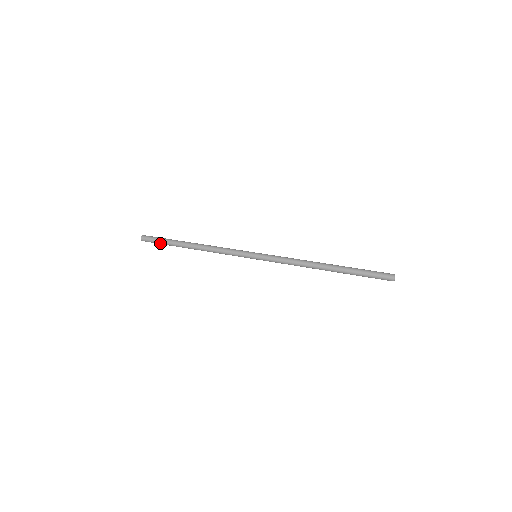
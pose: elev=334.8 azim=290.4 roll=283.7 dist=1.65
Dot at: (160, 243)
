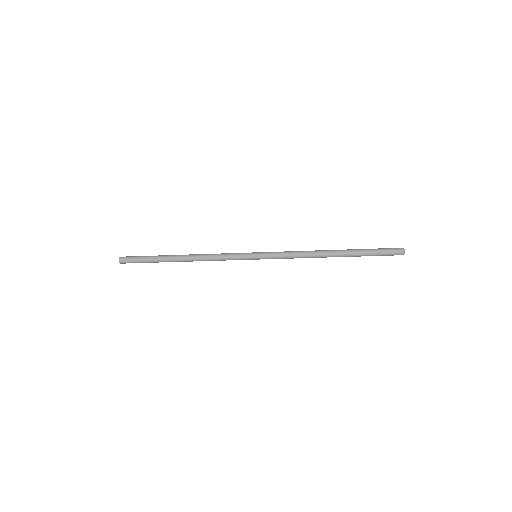
Dot at: (143, 262)
